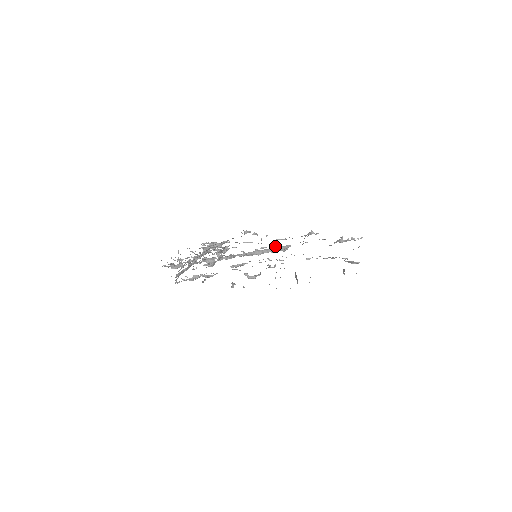
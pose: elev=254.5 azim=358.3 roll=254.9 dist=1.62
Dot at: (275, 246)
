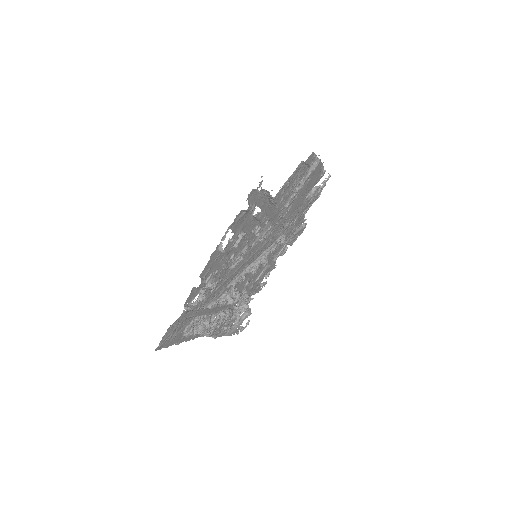
Dot at: occluded
